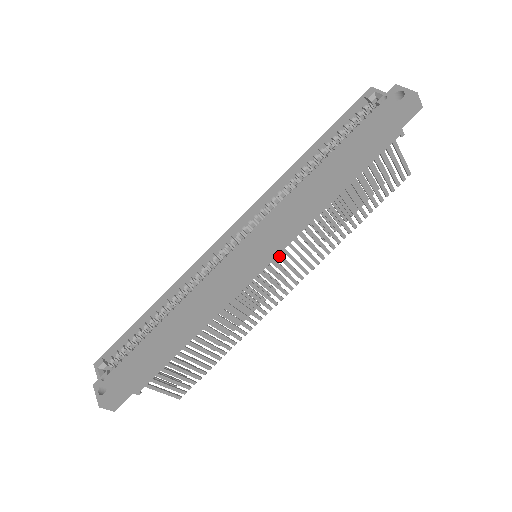
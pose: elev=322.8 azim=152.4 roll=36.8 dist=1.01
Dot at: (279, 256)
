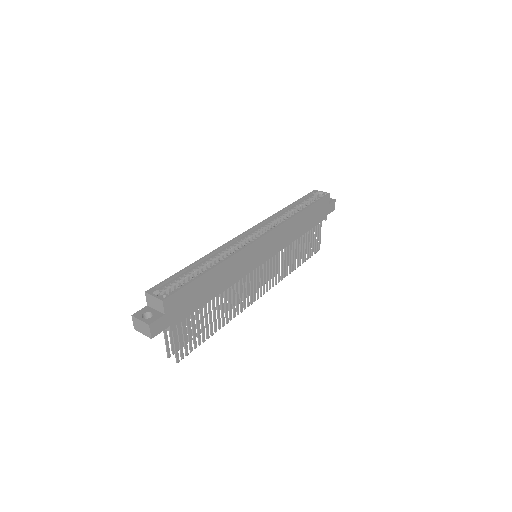
Dot at: (267, 262)
